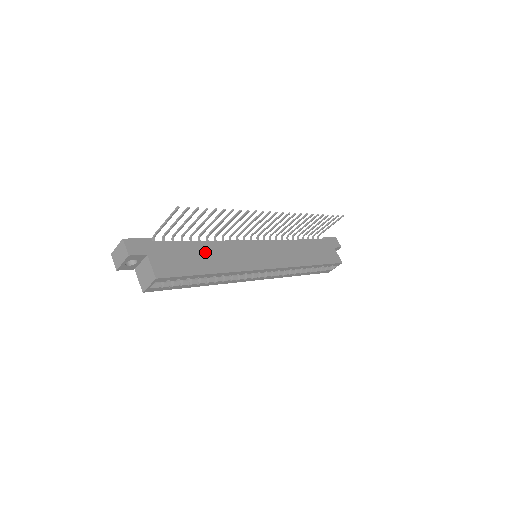
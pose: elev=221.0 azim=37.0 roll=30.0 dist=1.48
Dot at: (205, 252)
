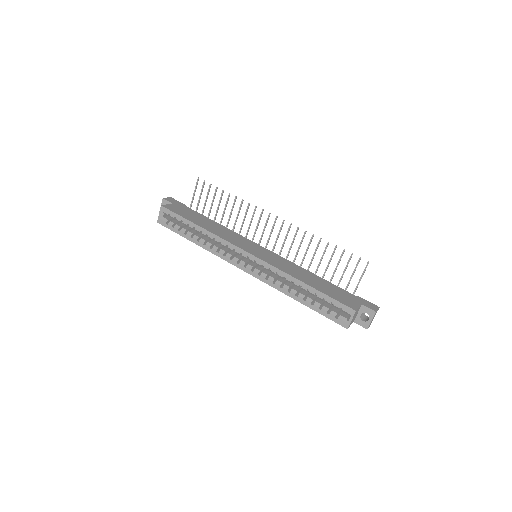
Dot at: (210, 223)
